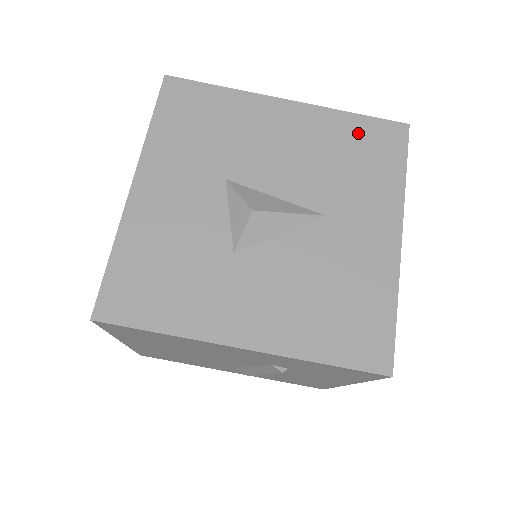
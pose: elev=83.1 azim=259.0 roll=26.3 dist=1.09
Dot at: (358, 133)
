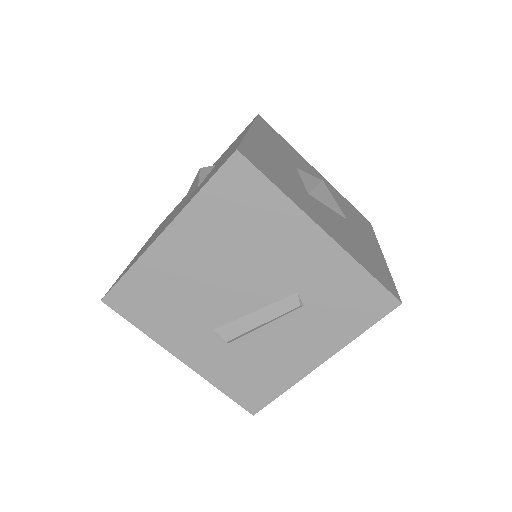
Dot at: (351, 207)
